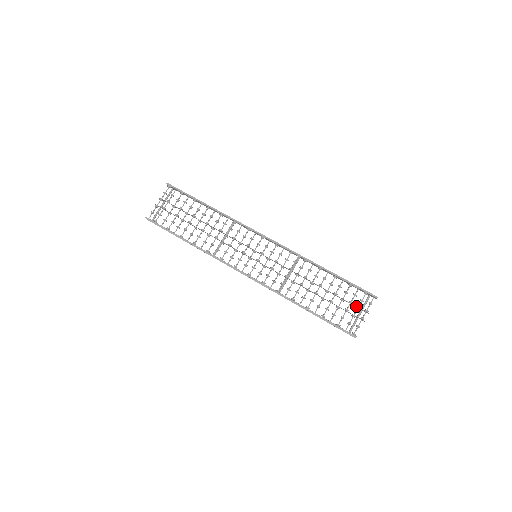
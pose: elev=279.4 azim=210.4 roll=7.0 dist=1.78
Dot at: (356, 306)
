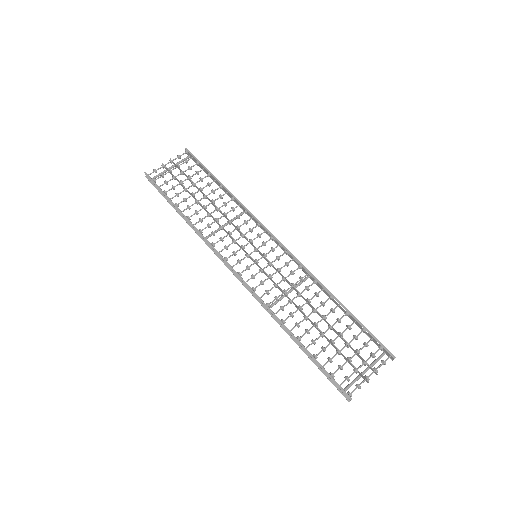
Dot at: occluded
